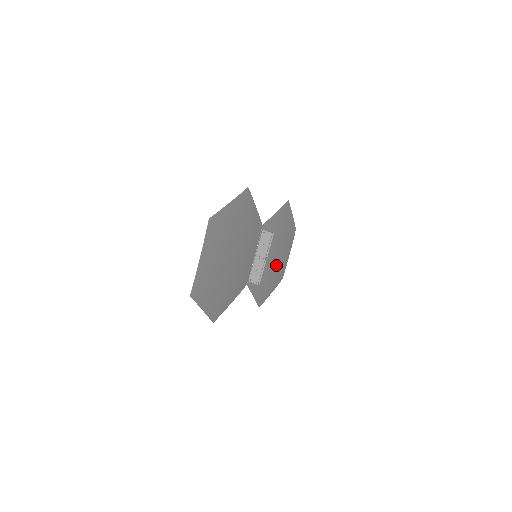
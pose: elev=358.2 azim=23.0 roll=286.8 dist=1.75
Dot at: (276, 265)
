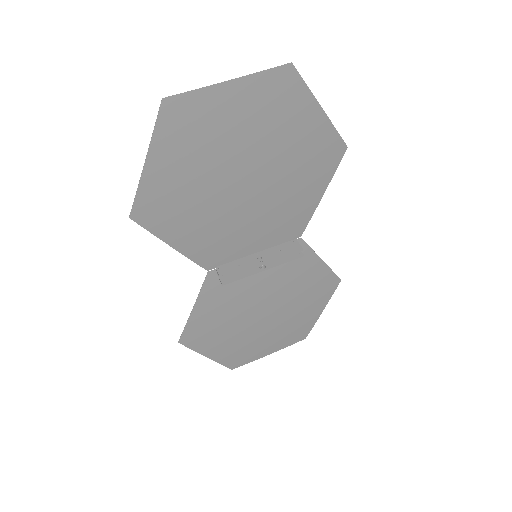
Dot at: (250, 329)
